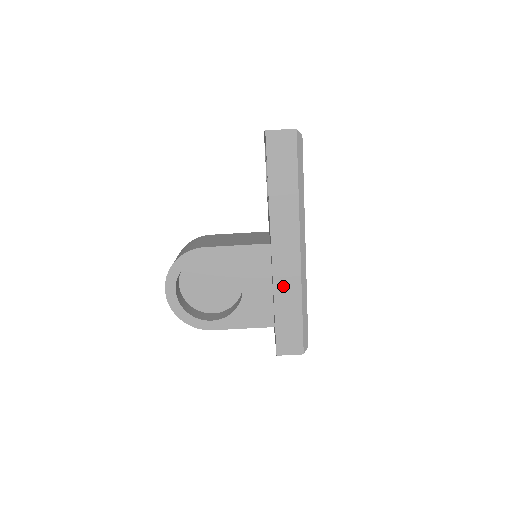
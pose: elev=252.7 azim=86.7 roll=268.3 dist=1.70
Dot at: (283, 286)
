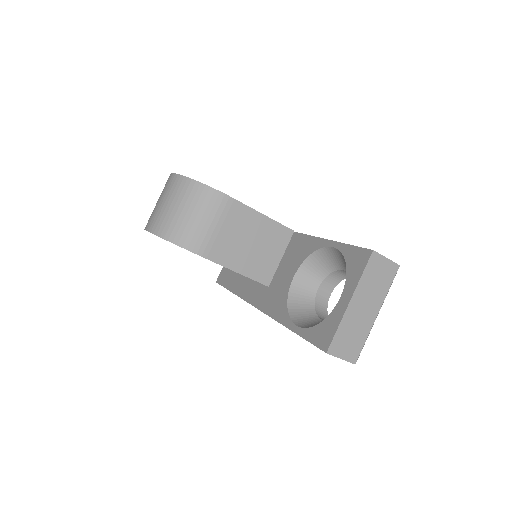
Dot at: occluded
